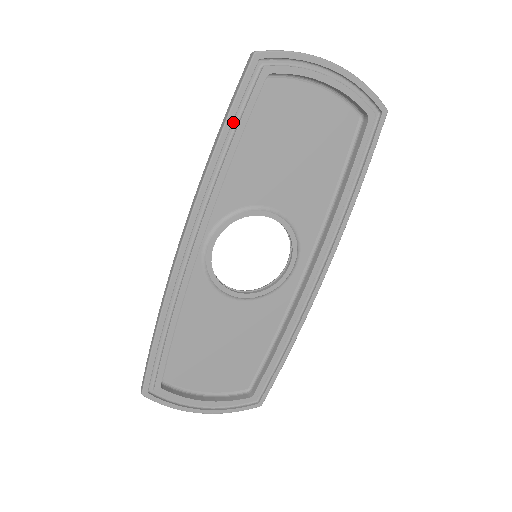
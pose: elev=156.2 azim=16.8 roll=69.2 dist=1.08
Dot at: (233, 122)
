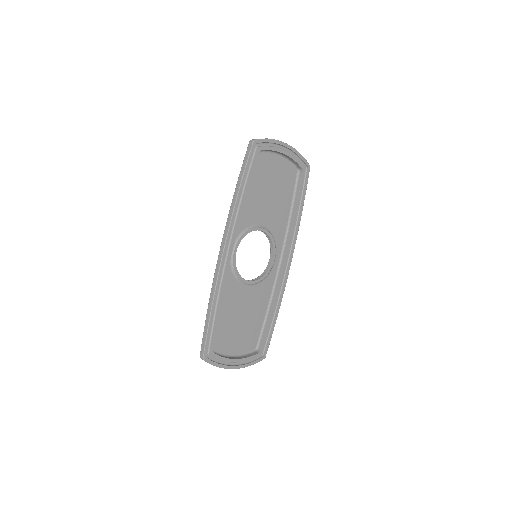
Dot at: (245, 177)
